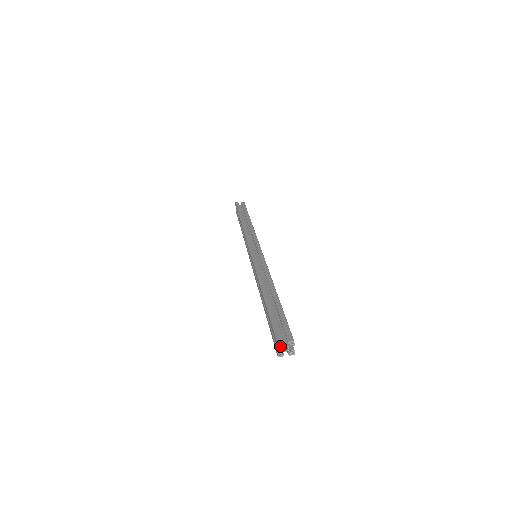
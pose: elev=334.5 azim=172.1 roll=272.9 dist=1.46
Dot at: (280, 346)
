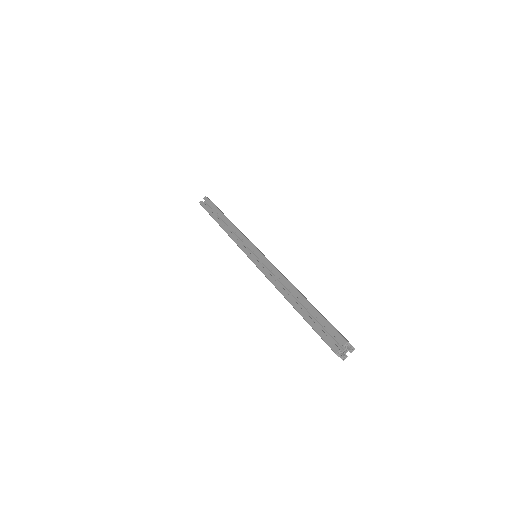
Dot at: occluded
